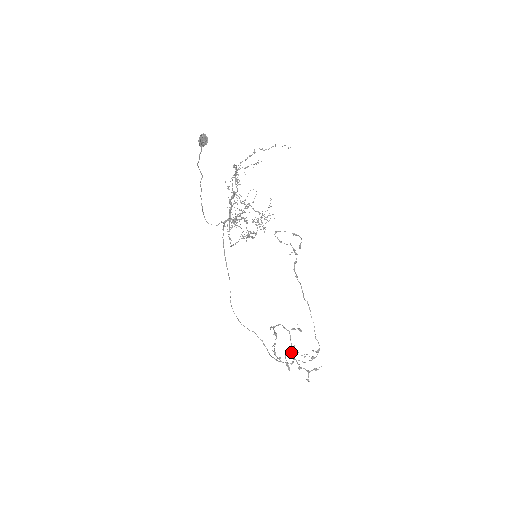
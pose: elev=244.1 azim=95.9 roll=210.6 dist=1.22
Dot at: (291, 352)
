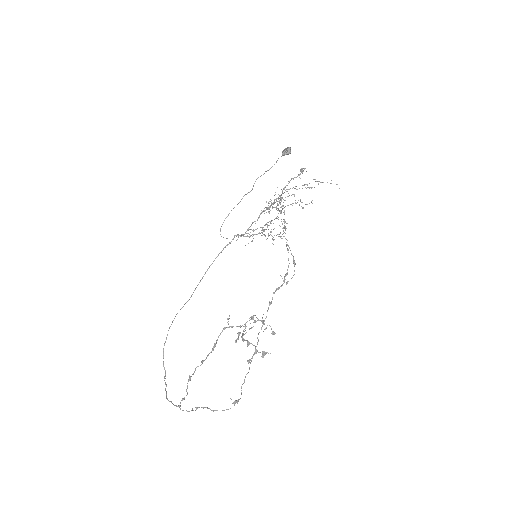
Dot at: (242, 336)
